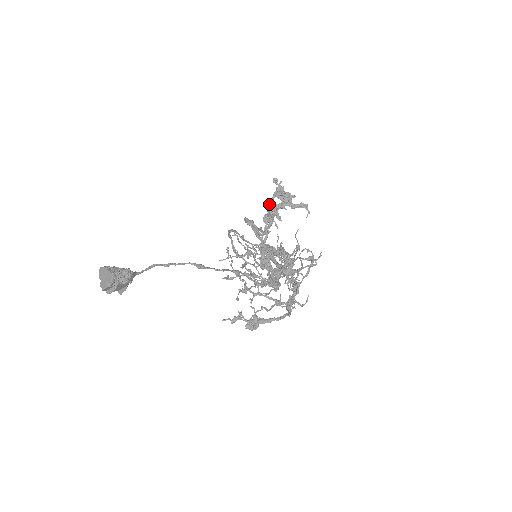
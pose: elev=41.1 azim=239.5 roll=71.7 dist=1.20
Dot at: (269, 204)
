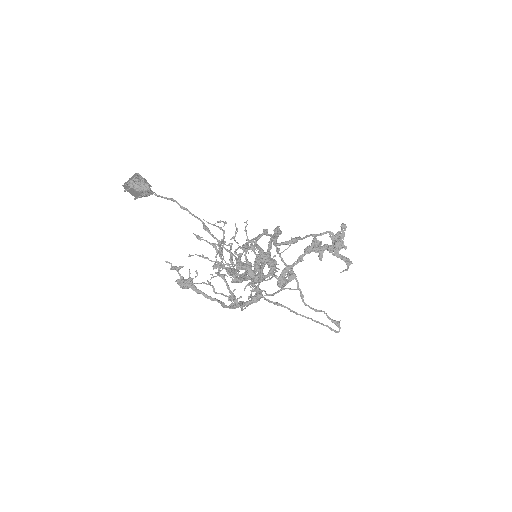
Dot at: (313, 234)
